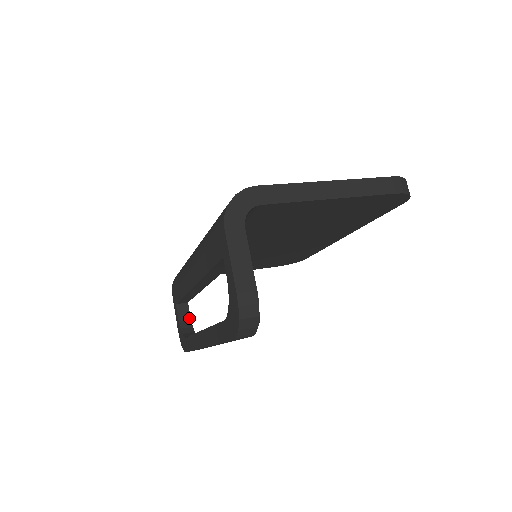
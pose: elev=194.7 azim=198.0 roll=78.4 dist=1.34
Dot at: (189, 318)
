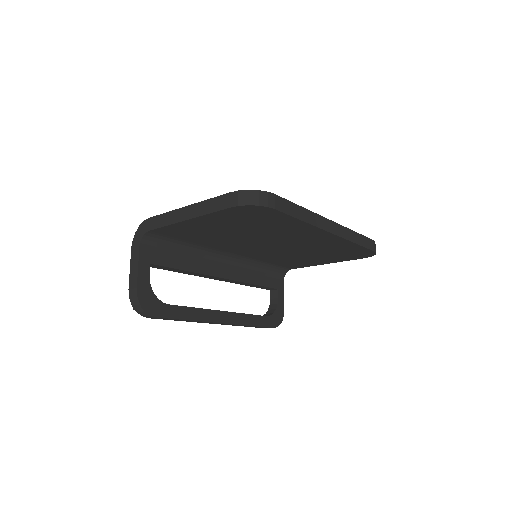
Dot at: (277, 302)
